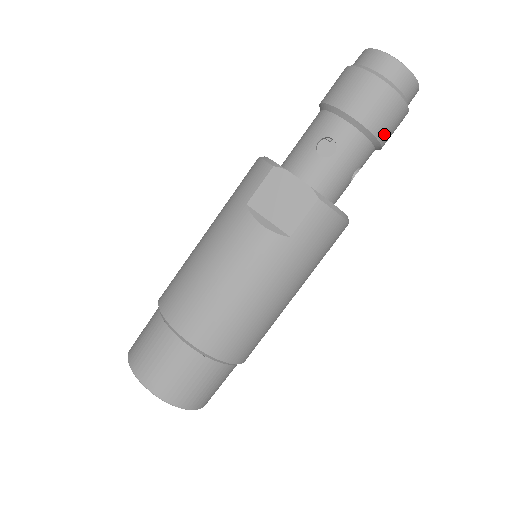
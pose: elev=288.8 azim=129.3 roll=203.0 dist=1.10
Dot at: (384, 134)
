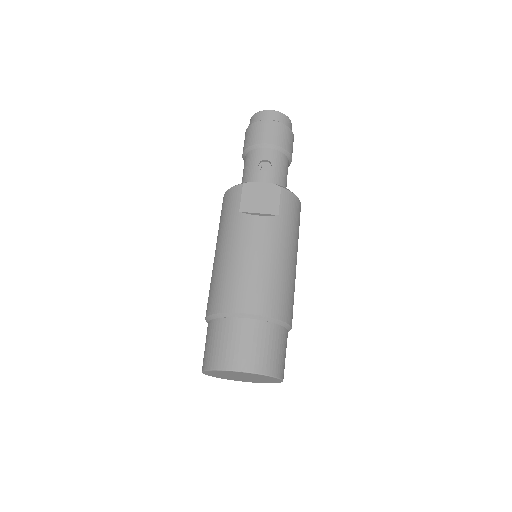
Dot at: (290, 150)
